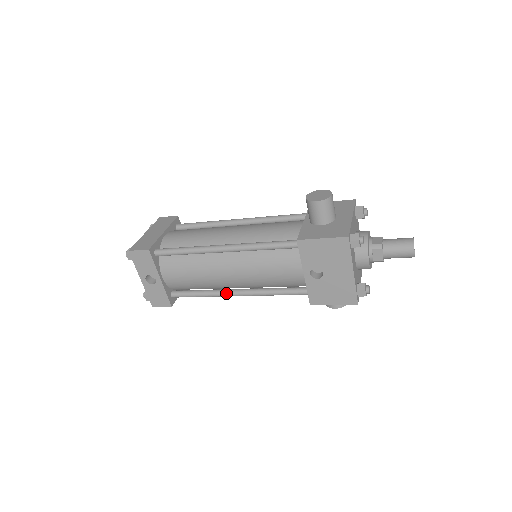
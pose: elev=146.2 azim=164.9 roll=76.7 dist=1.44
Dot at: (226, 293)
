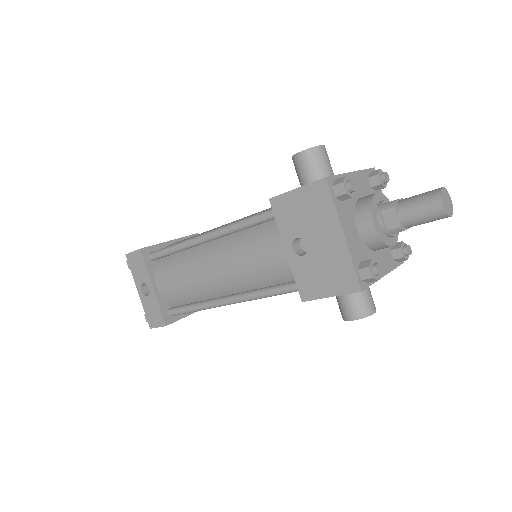
Dot at: (216, 301)
